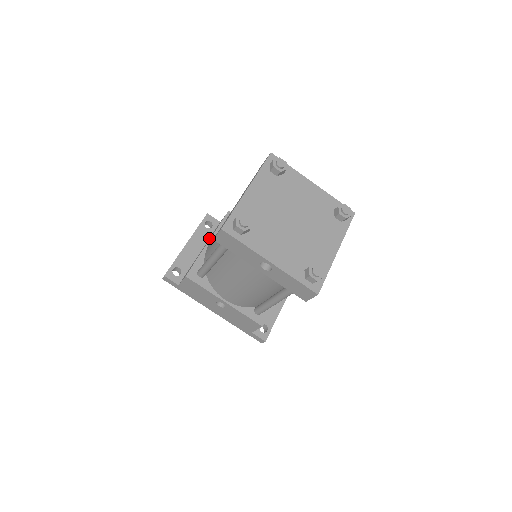
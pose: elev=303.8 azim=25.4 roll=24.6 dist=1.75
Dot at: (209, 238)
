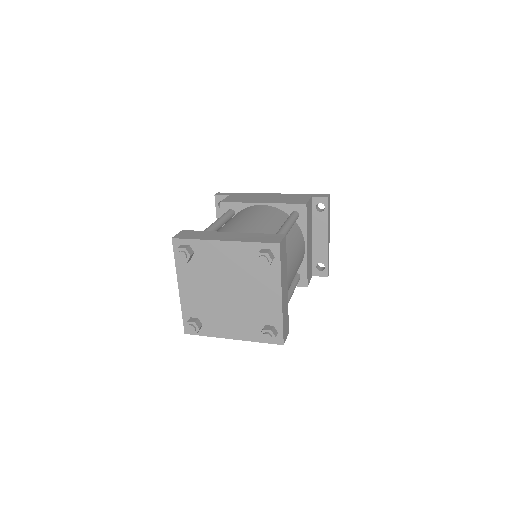
Dot at: occluded
